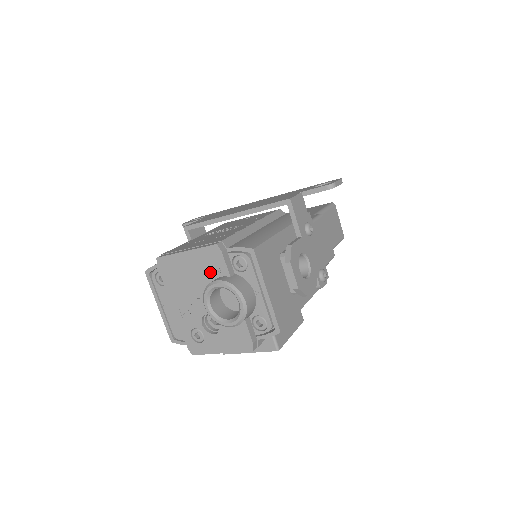
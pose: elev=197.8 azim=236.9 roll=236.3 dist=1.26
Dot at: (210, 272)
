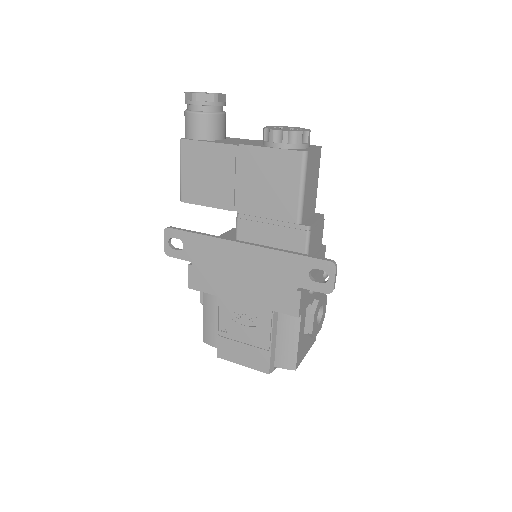
Dot at: occluded
